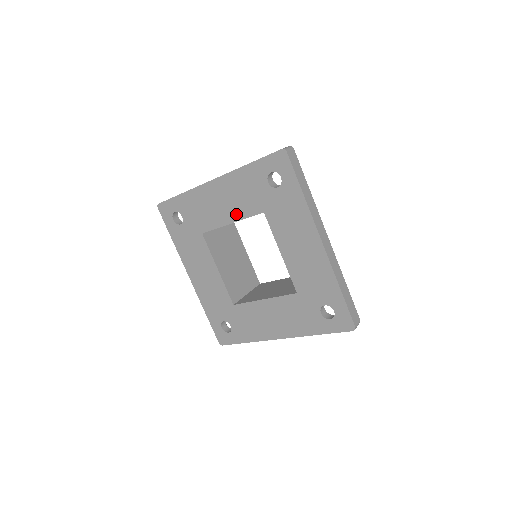
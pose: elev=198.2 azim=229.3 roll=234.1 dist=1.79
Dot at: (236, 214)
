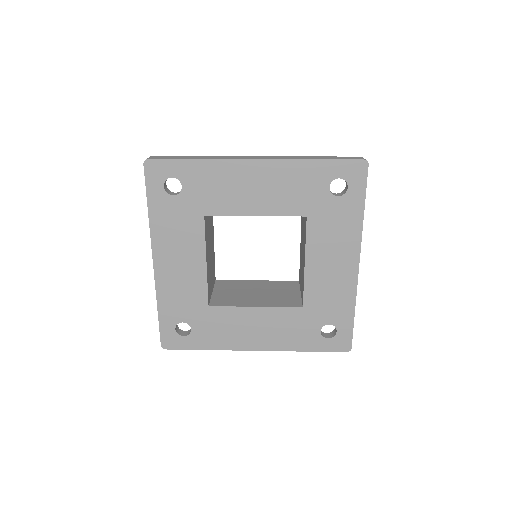
Dot at: (268, 208)
